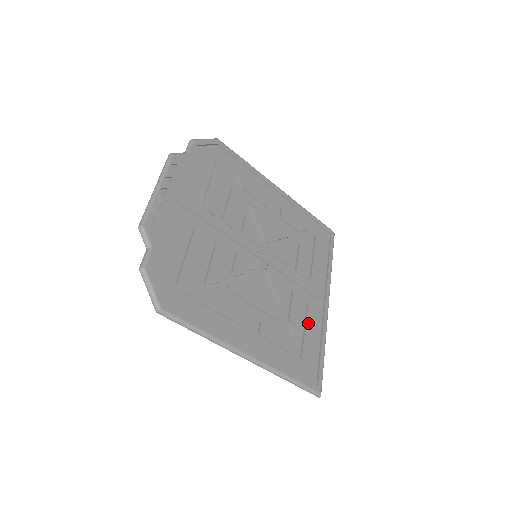
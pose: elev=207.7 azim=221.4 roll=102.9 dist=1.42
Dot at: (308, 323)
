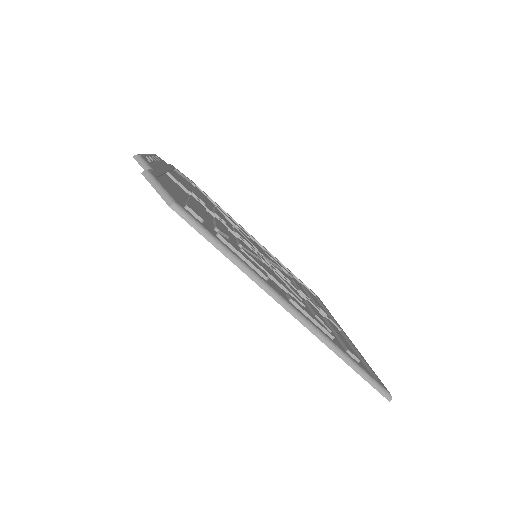
Dot at: (335, 330)
